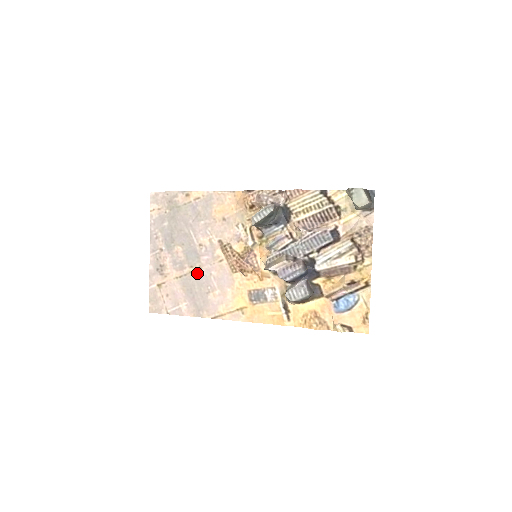
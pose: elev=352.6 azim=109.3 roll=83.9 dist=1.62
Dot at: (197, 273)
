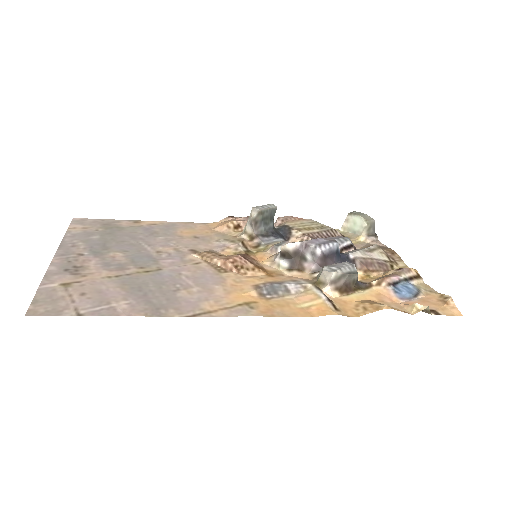
Dot at: (153, 273)
